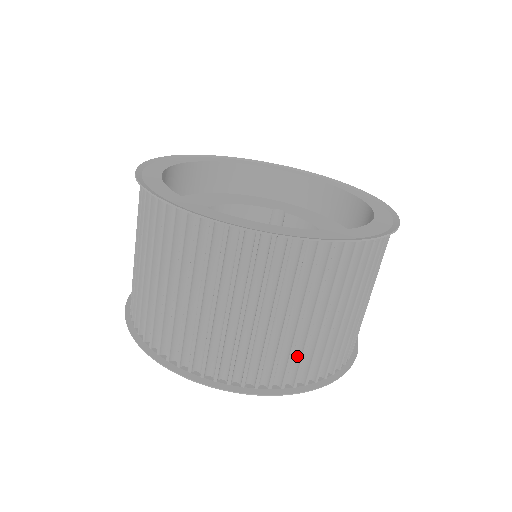
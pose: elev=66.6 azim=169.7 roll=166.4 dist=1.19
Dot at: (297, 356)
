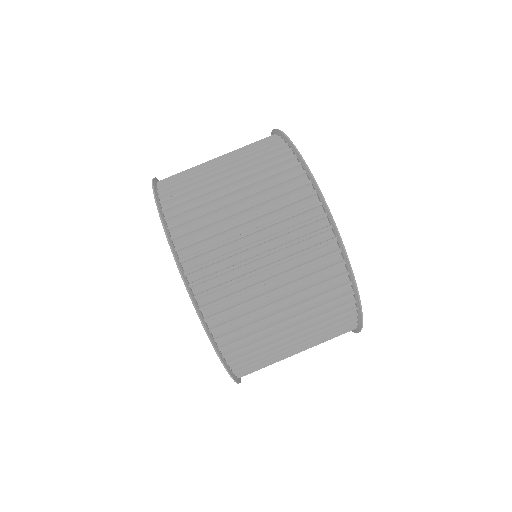
Dot at: (257, 352)
